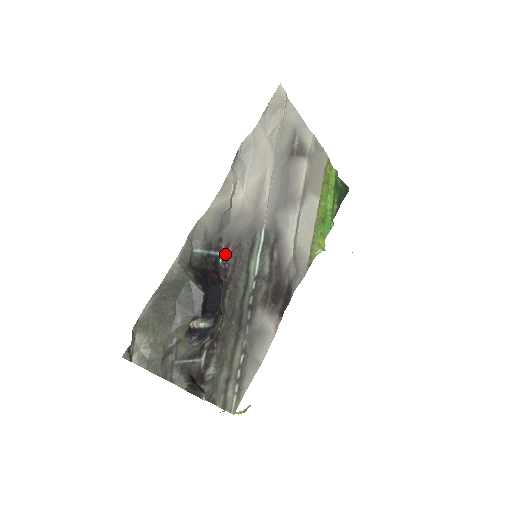
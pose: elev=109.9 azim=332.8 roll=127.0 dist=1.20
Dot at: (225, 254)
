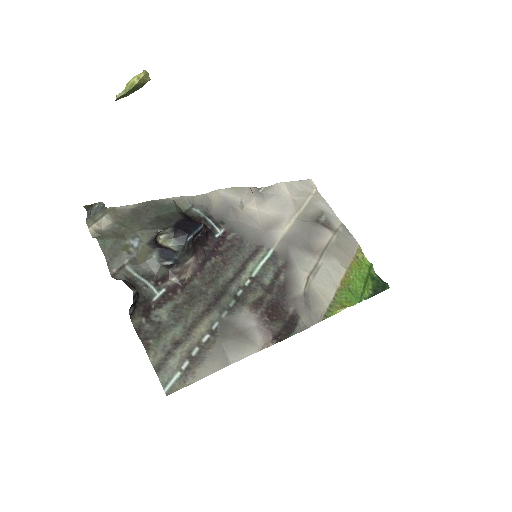
Dot at: (224, 237)
